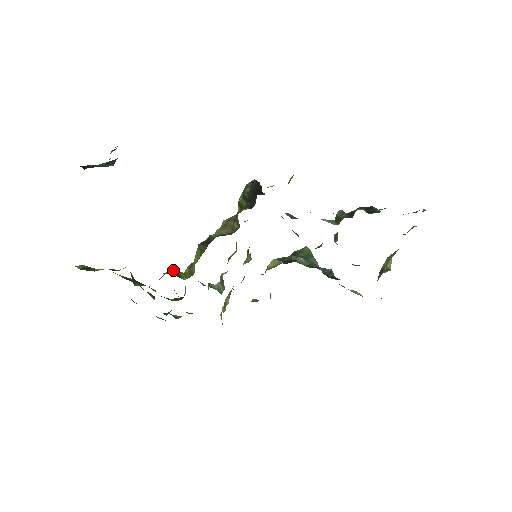
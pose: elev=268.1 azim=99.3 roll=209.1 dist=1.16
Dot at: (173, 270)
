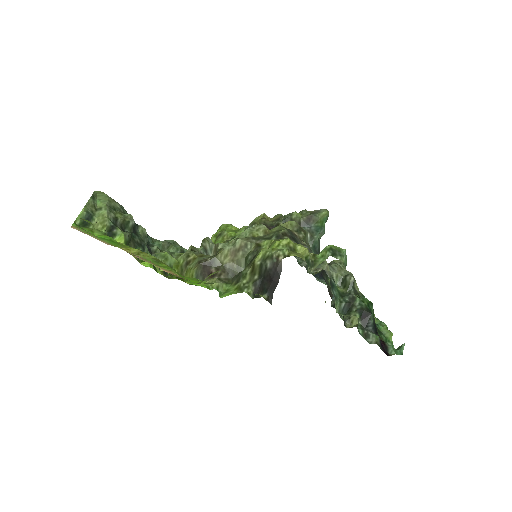
Dot at: (168, 258)
